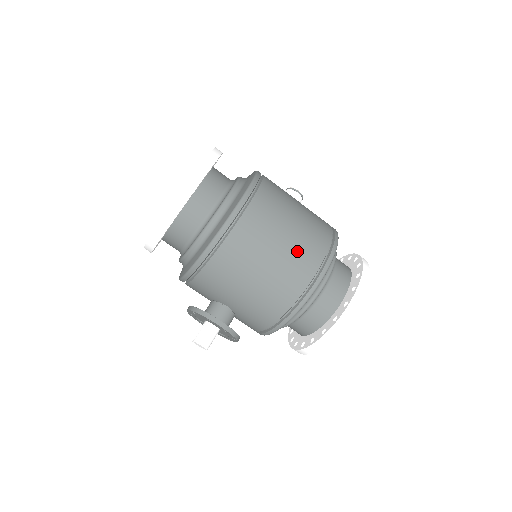
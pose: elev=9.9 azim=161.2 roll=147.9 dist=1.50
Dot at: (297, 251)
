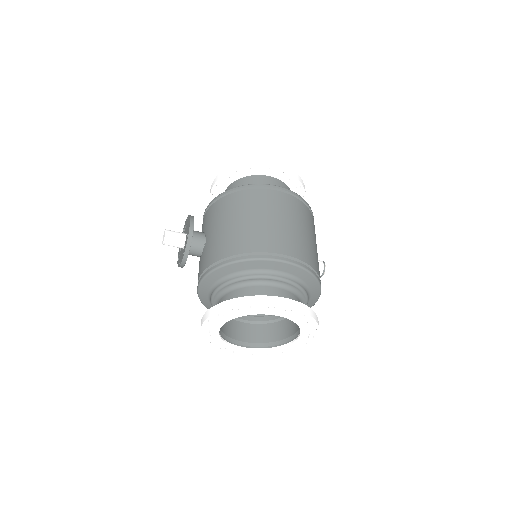
Dot at: (282, 234)
